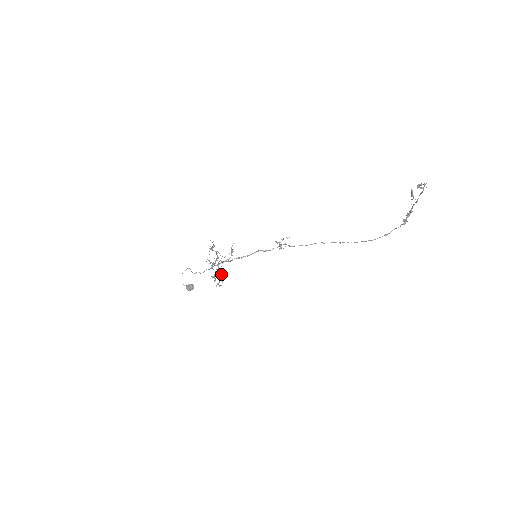
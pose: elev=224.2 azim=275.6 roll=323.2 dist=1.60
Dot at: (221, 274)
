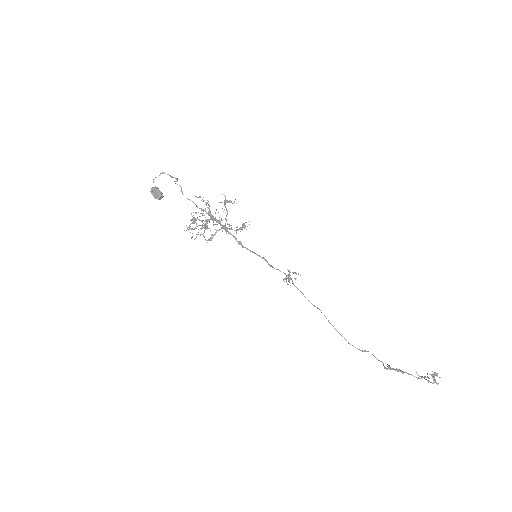
Dot at: (205, 228)
